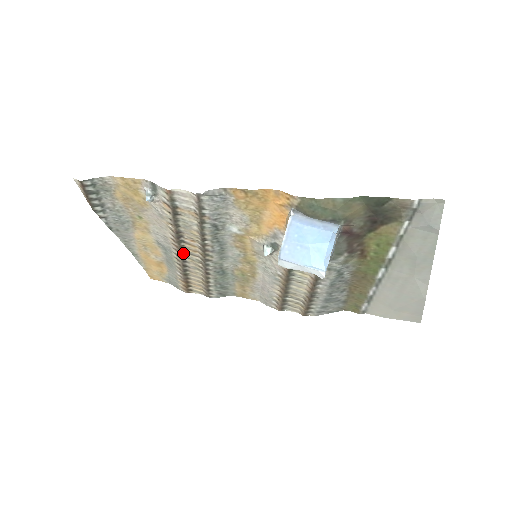
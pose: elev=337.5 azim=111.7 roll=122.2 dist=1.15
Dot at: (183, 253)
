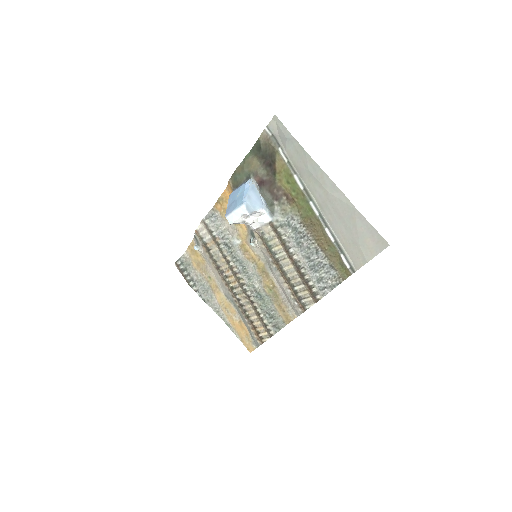
Dot at: (233, 290)
